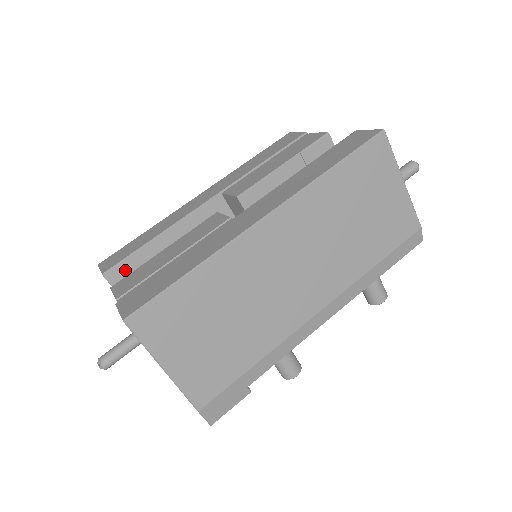
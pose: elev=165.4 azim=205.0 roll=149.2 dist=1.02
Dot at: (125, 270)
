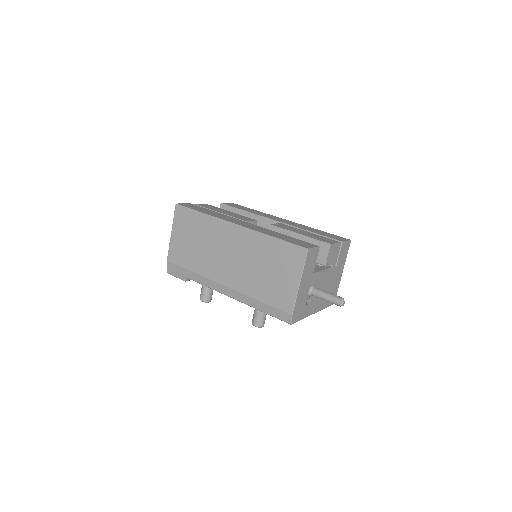
Dot at: (228, 210)
